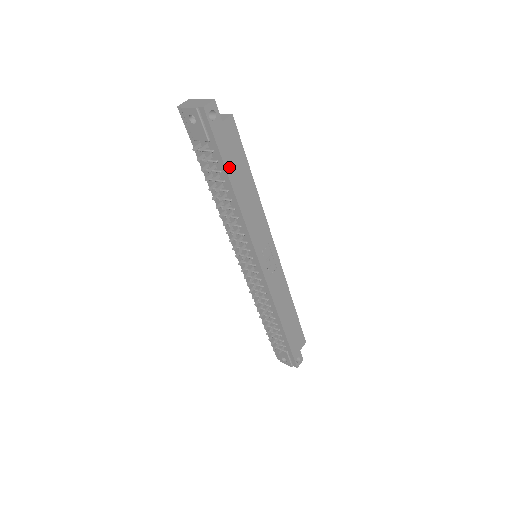
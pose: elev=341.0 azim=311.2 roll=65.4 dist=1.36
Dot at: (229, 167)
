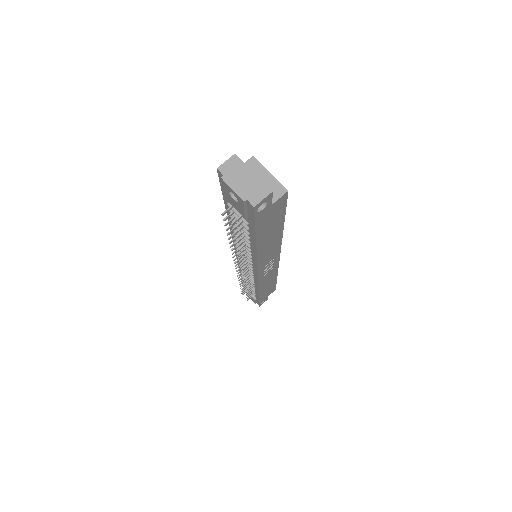
Dot at: (261, 234)
